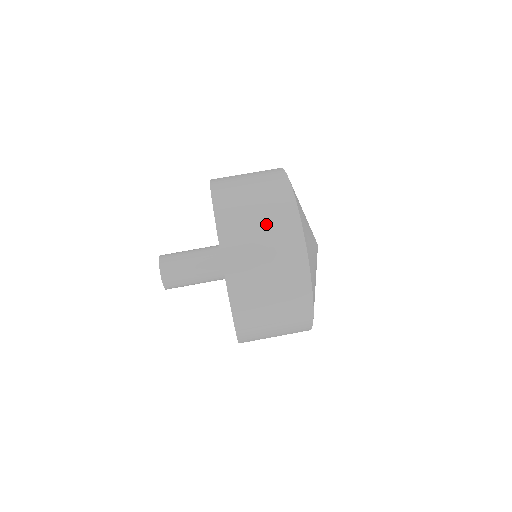
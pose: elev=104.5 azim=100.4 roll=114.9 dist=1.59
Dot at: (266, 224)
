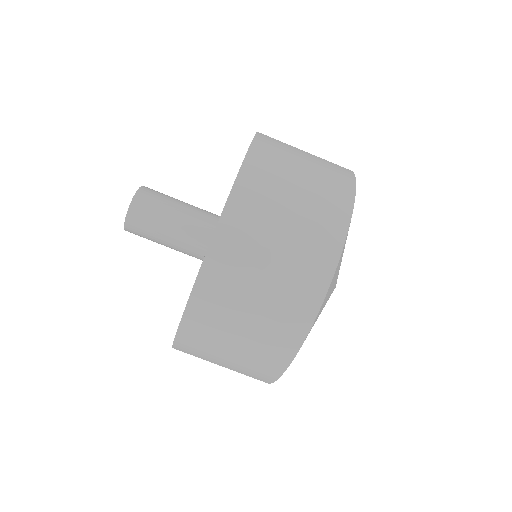
Dot at: (290, 242)
